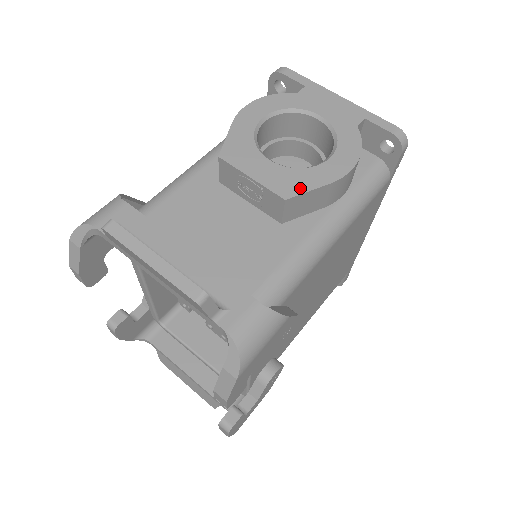
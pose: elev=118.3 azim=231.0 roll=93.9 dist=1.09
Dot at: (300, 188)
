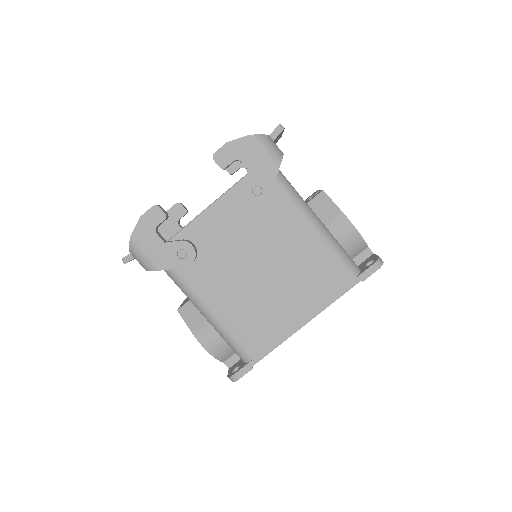
Dot at: (331, 199)
